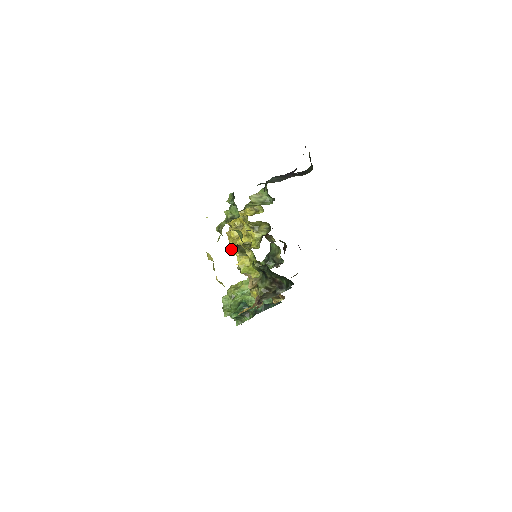
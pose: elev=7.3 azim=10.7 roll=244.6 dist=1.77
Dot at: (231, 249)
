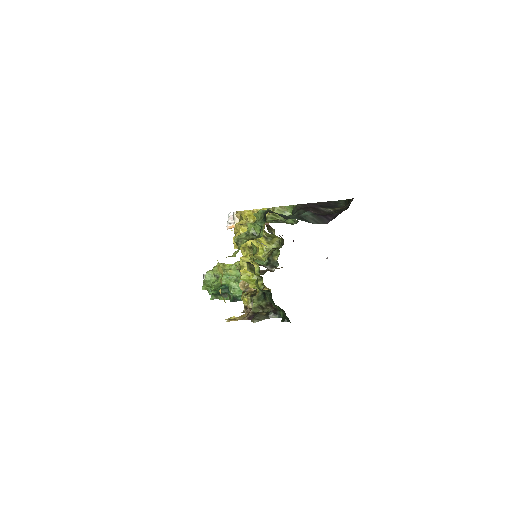
Dot at: occluded
